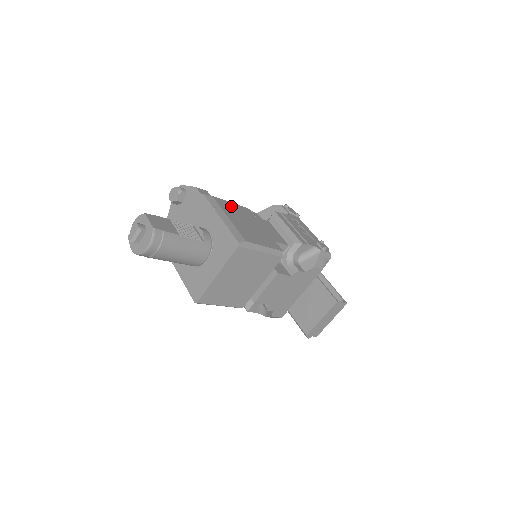
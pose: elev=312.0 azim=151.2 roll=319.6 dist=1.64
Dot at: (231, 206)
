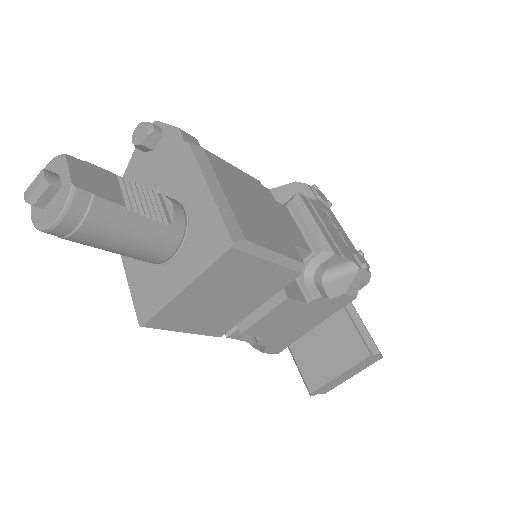
Dot at: (232, 171)
